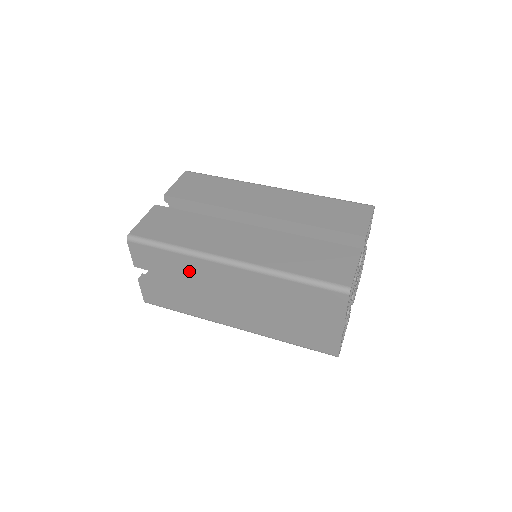
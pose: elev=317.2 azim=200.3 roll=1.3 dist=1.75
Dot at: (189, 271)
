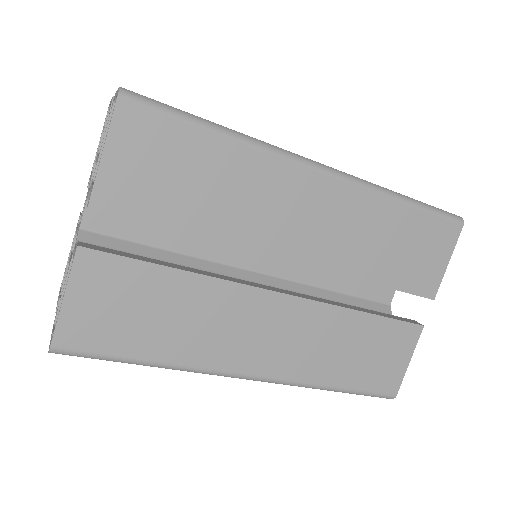
Dot at: occluded
